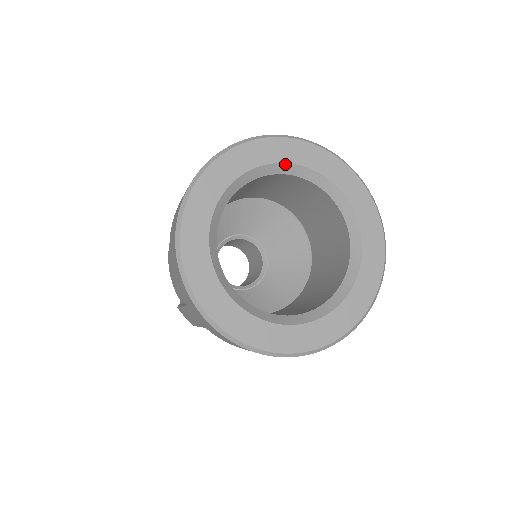
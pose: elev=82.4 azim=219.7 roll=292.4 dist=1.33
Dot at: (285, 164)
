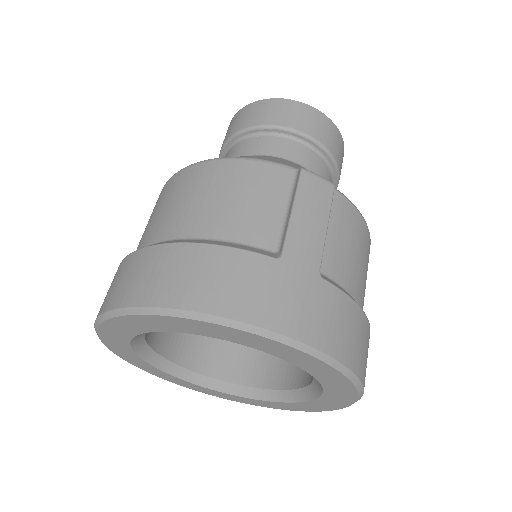
Dot at: (169, 331)
